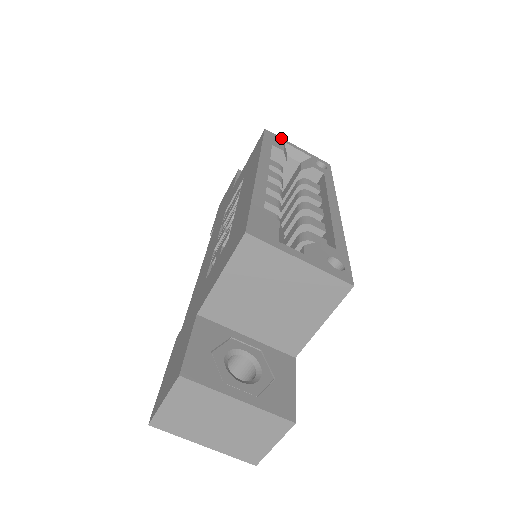
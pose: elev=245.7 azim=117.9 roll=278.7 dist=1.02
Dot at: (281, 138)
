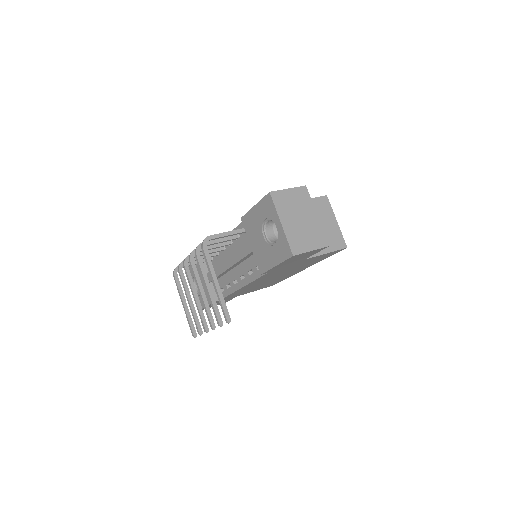
Dot at: occluded
